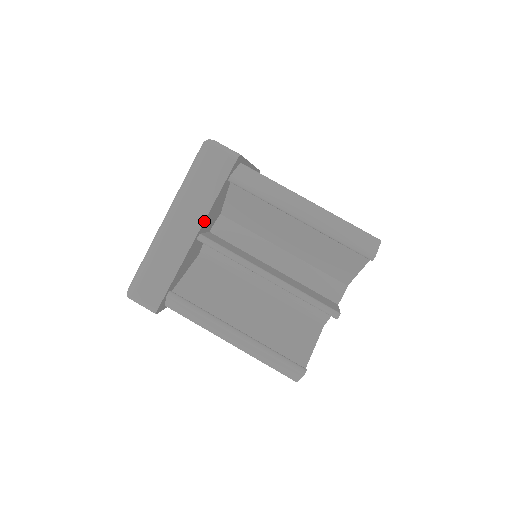
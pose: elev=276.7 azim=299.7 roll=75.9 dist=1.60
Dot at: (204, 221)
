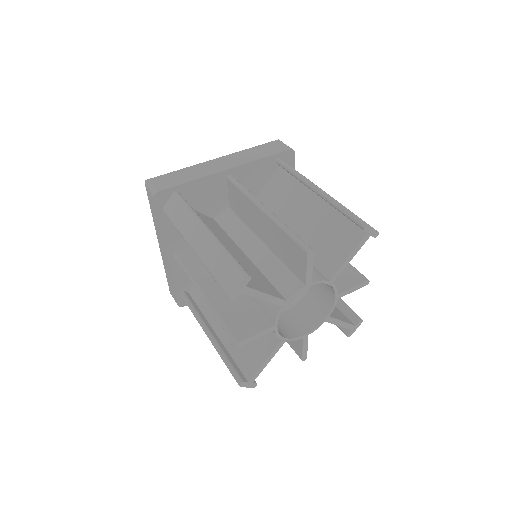
Dot at: (242, 165)
